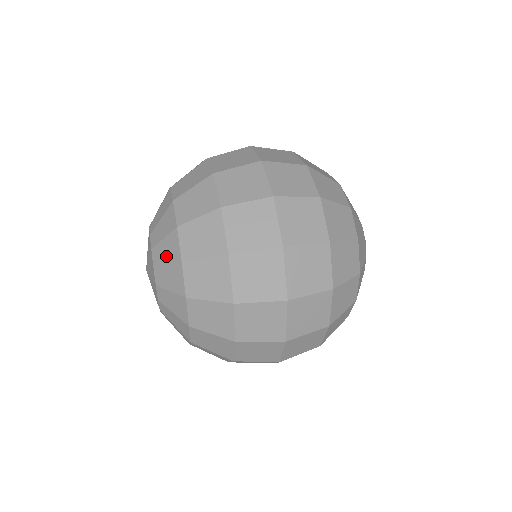
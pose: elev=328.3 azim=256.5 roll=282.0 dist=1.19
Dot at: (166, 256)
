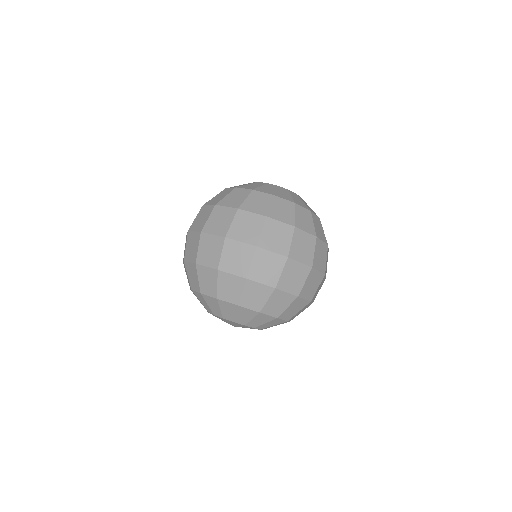
Dot at: occluded
